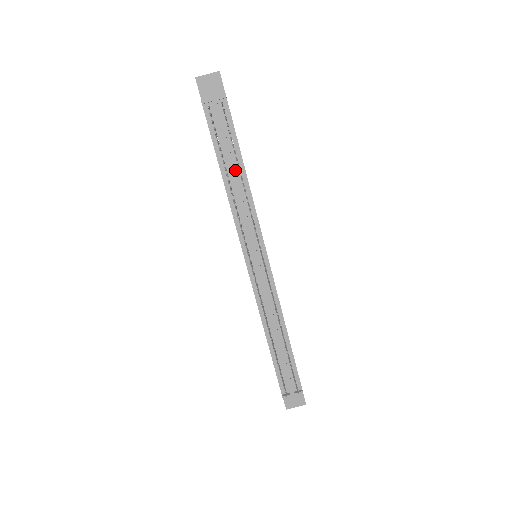
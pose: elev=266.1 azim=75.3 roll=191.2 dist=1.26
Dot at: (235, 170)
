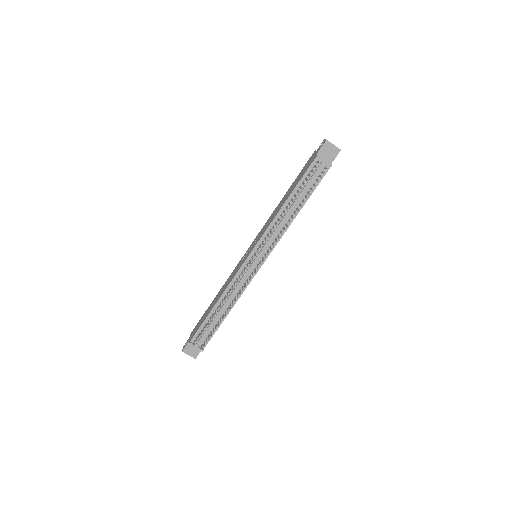
Dot at: (296, 205)
